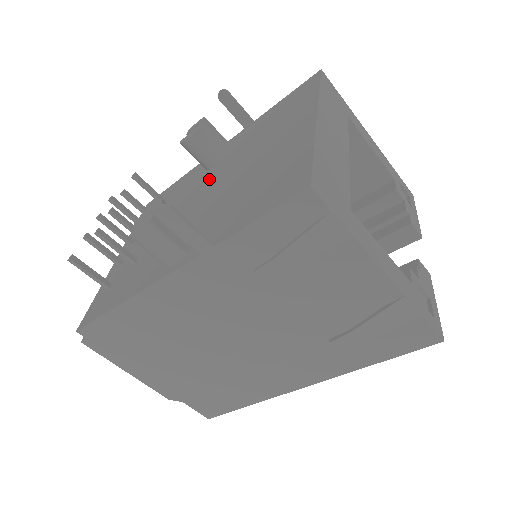
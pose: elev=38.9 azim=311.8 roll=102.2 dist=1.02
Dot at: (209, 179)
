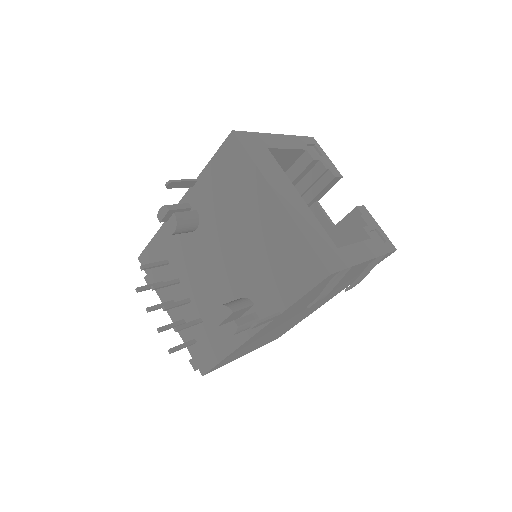
Dot at: (205, 244)
